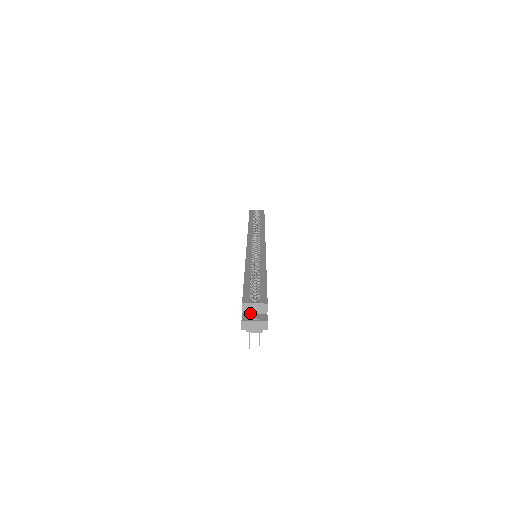
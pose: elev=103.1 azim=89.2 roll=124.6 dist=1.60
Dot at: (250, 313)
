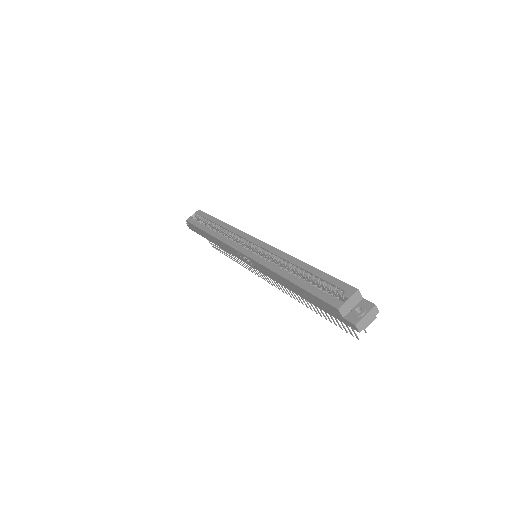
Dot at: (349, 311)
